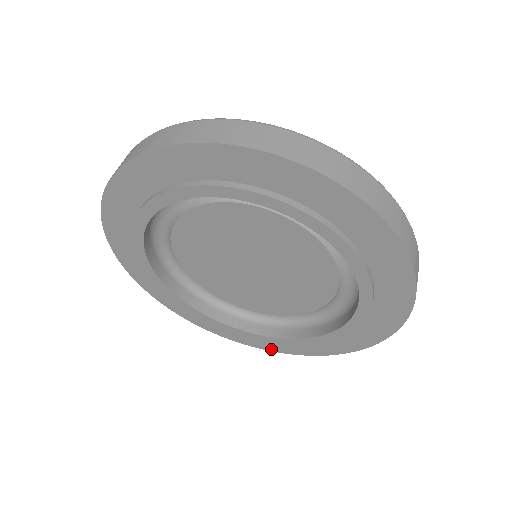
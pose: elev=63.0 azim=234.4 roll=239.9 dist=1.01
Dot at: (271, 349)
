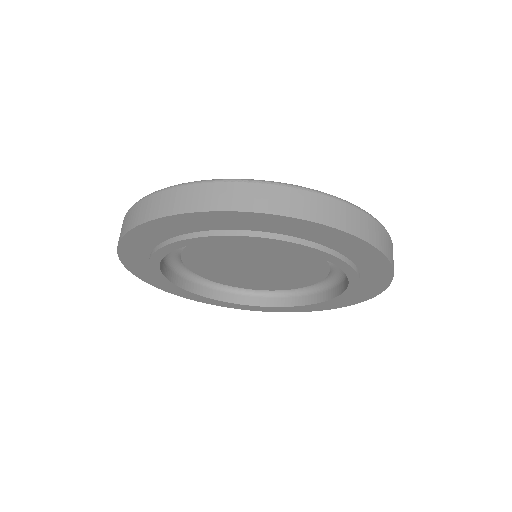
Dot at: (215, 304)
